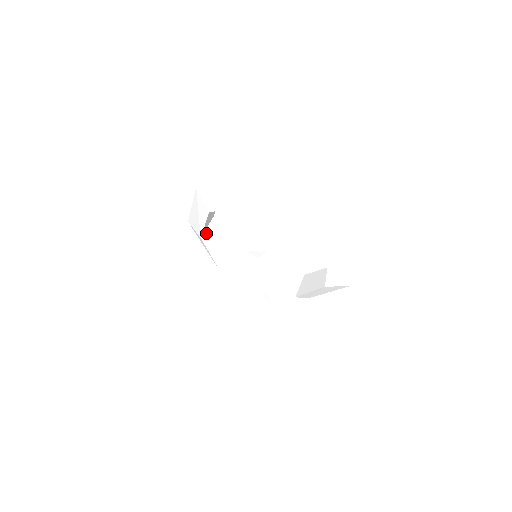
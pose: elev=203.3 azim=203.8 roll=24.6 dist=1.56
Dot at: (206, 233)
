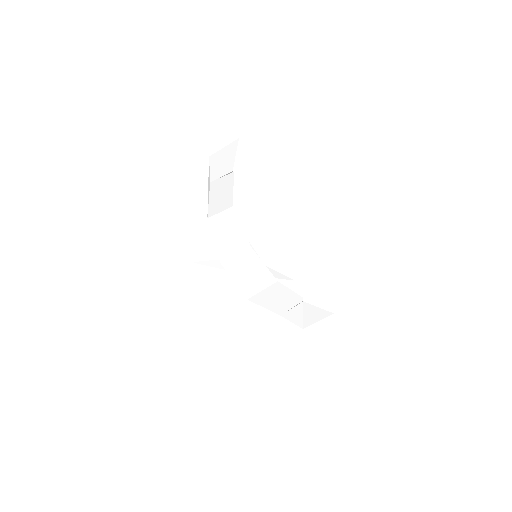
Dot at: (217, 217)
